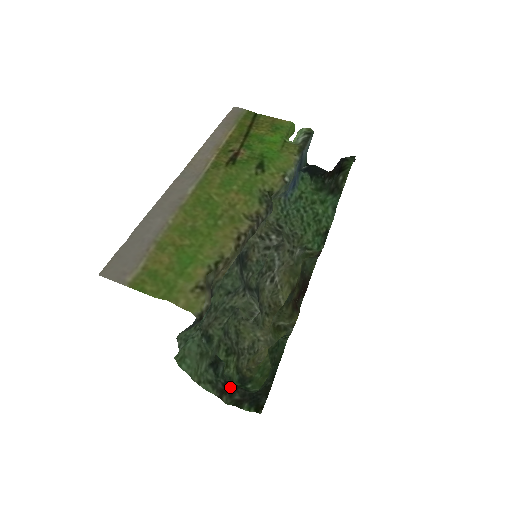
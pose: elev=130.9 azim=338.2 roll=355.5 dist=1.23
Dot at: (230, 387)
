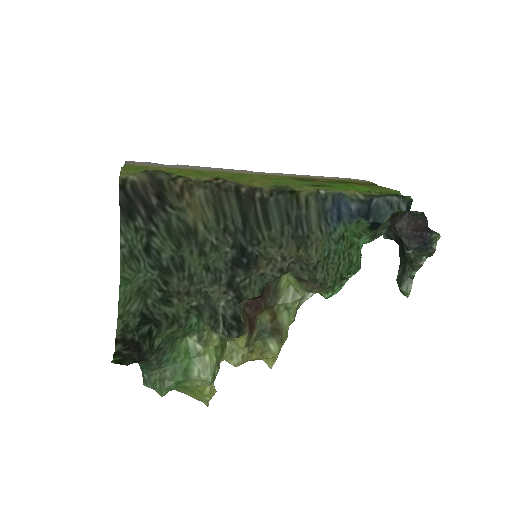
Dot at: (134, 346)
